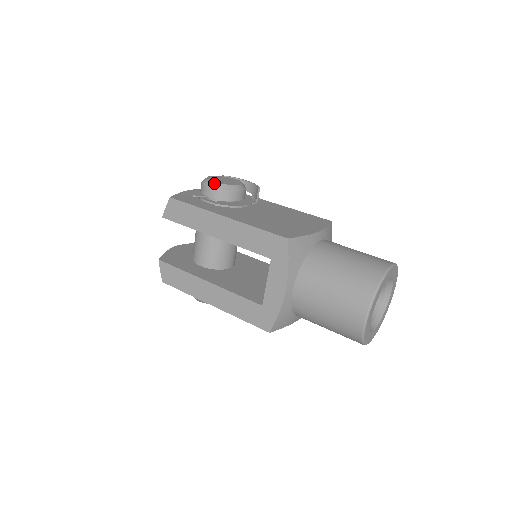
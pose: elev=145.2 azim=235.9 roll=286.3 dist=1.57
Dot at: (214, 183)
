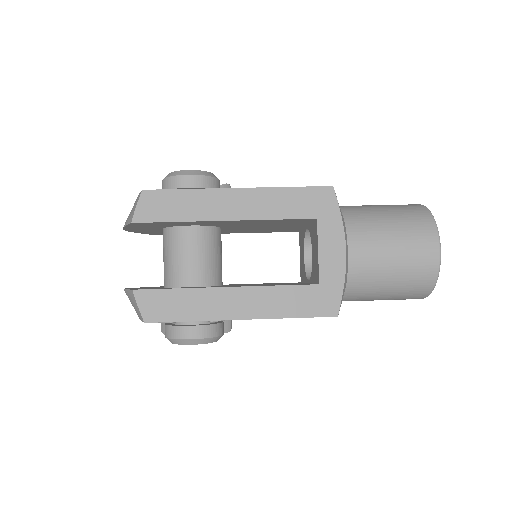
Dot at: (190, 170)
